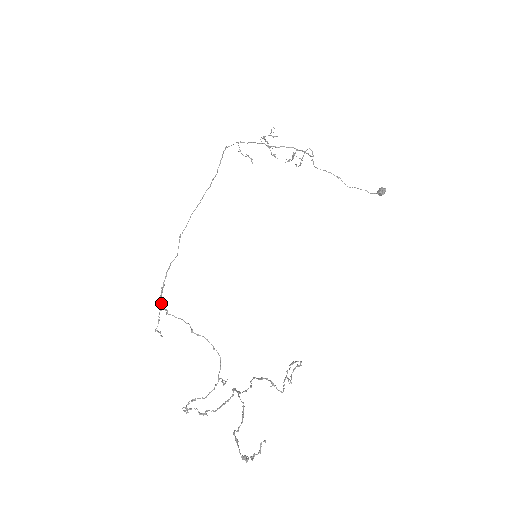
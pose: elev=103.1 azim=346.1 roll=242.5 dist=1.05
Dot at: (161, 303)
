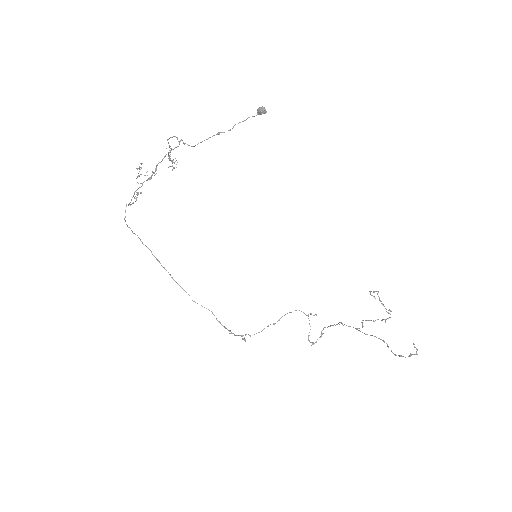
Dot at: occluded
